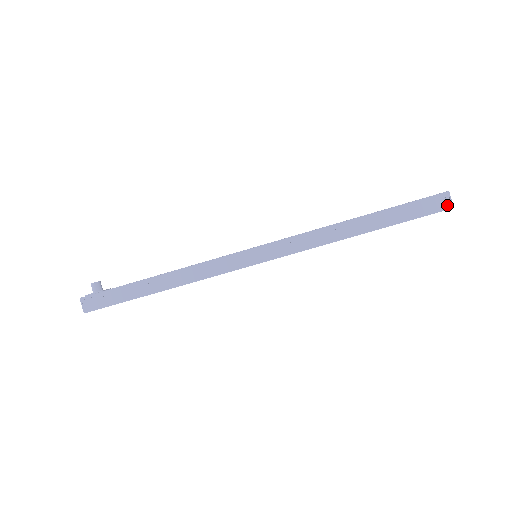
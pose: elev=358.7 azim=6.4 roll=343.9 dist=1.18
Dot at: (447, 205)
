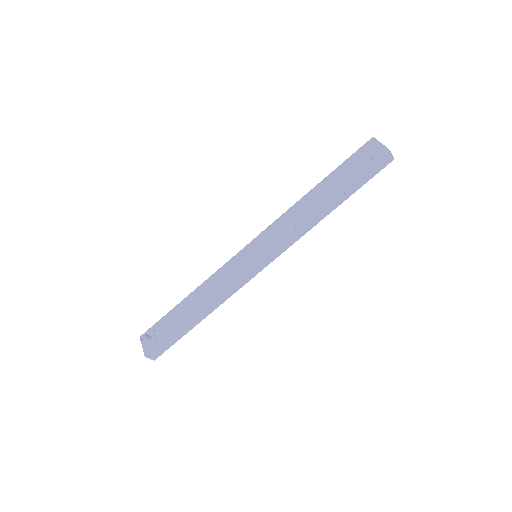
Dot at: (390, 160)
